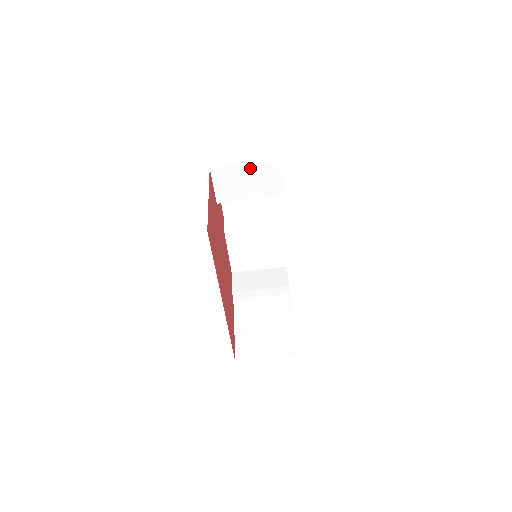
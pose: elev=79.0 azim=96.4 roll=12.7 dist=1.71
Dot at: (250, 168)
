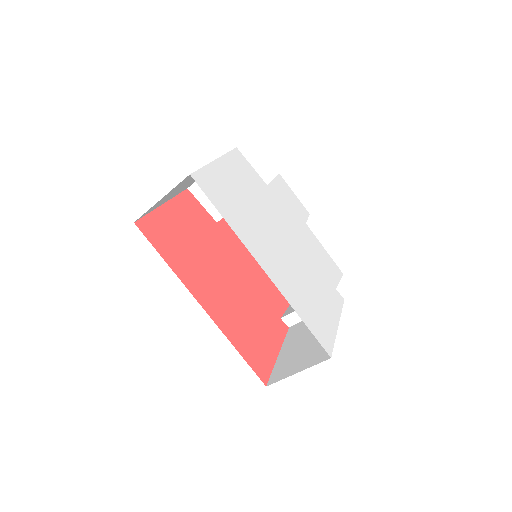
Dot at: occluded
